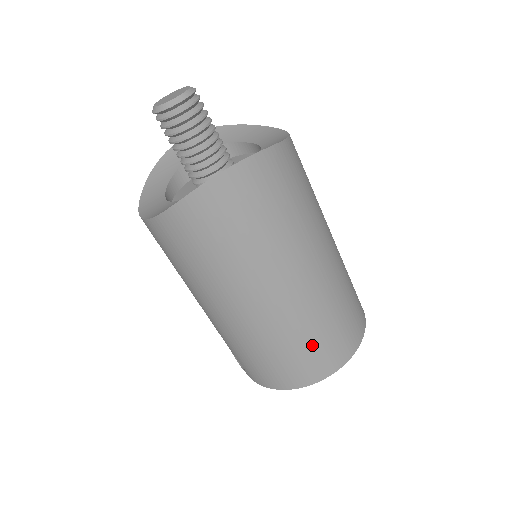
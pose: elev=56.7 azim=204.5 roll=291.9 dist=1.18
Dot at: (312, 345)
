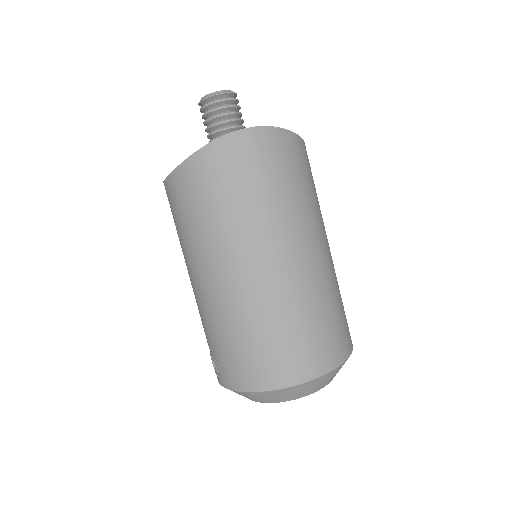
Dot at: (293, 335)
